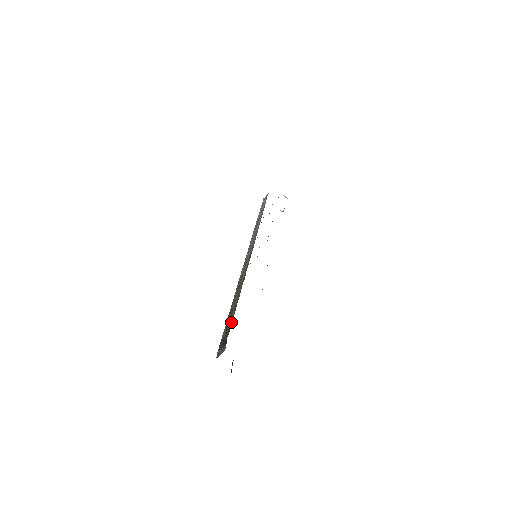
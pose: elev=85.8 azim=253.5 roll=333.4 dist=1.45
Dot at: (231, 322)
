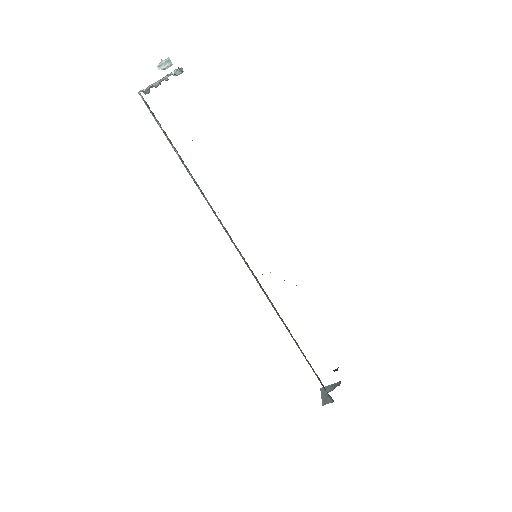
Dot at: (317, 376)
